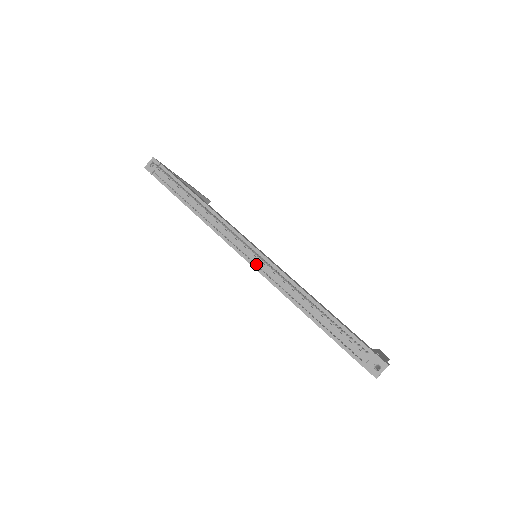
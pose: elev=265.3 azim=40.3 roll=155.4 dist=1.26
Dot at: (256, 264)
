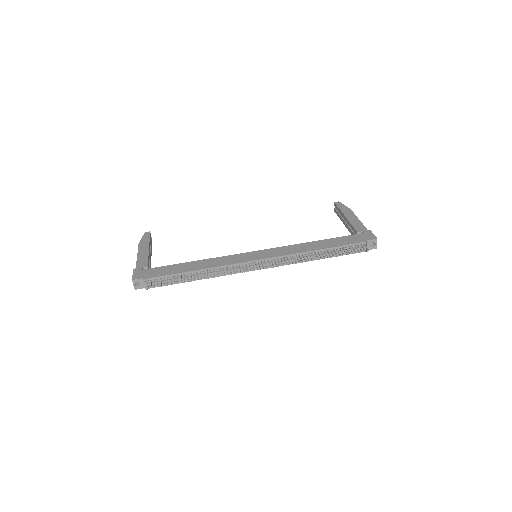
Dot at: occluded
